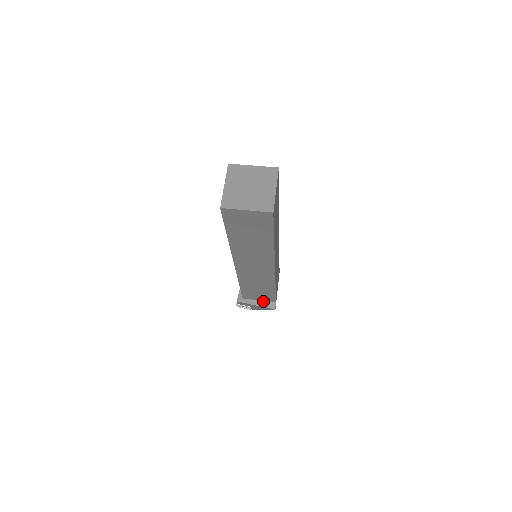
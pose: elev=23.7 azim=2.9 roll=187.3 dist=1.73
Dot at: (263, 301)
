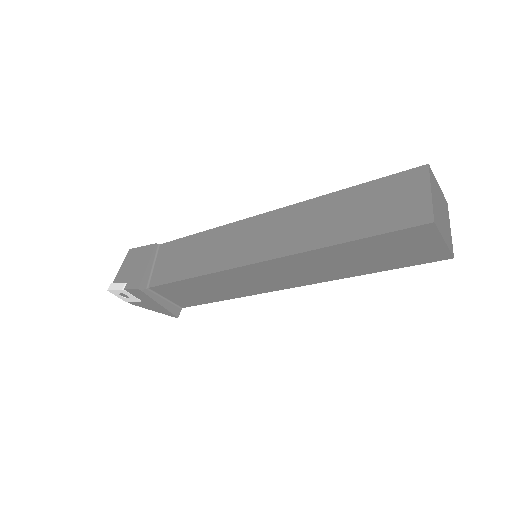
Dot at: (169, 301)
